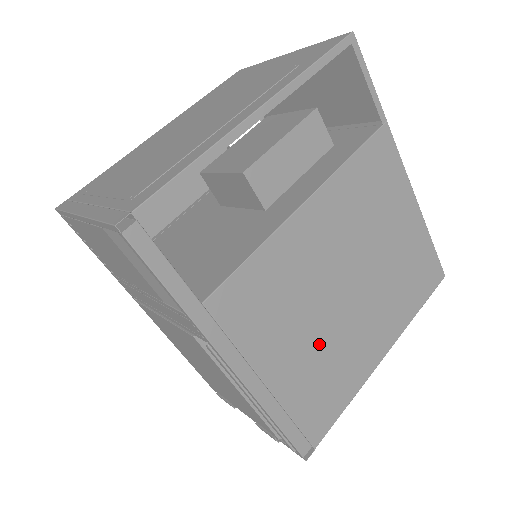
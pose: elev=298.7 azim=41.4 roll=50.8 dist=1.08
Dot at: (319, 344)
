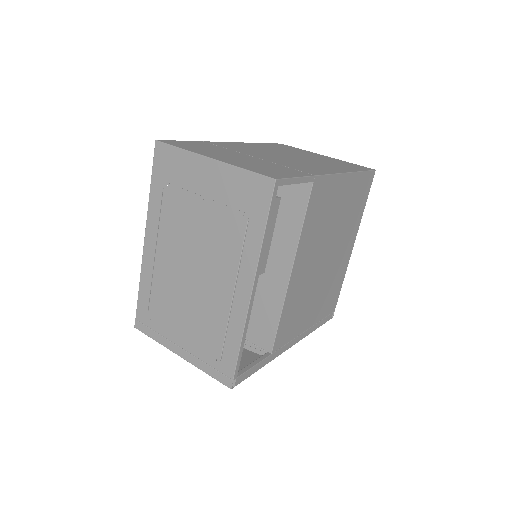
Dot at: (322, 291)
